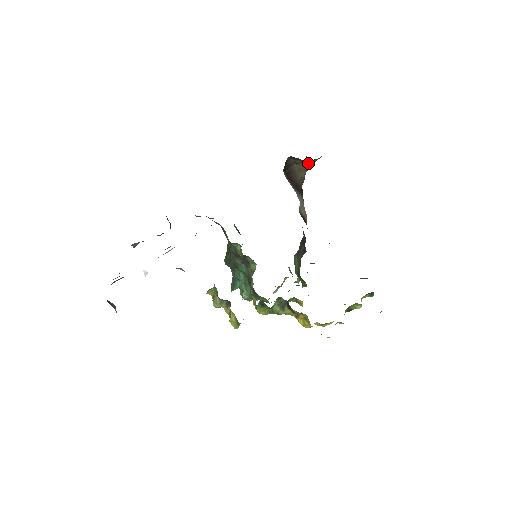
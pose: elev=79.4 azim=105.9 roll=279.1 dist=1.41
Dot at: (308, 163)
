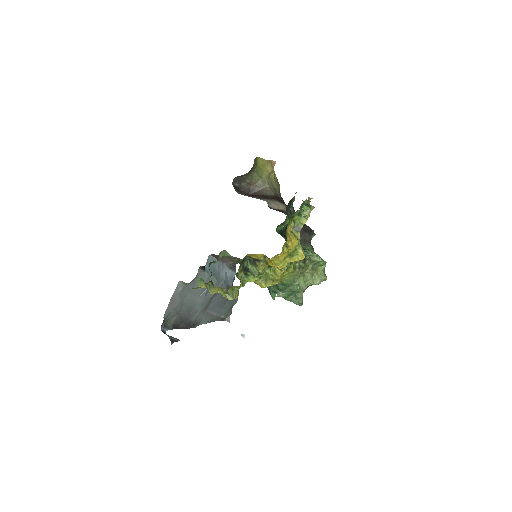
Dot at: (258, 178)
